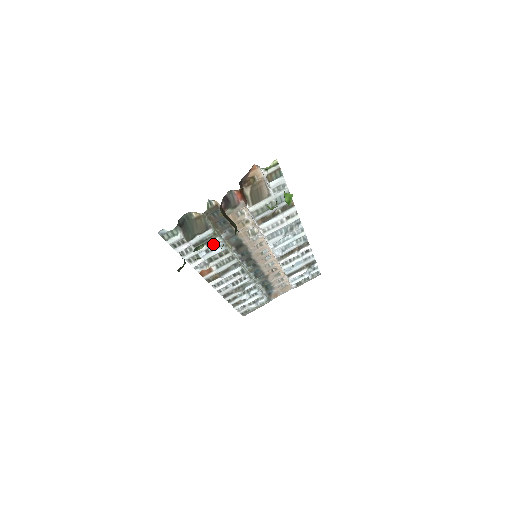
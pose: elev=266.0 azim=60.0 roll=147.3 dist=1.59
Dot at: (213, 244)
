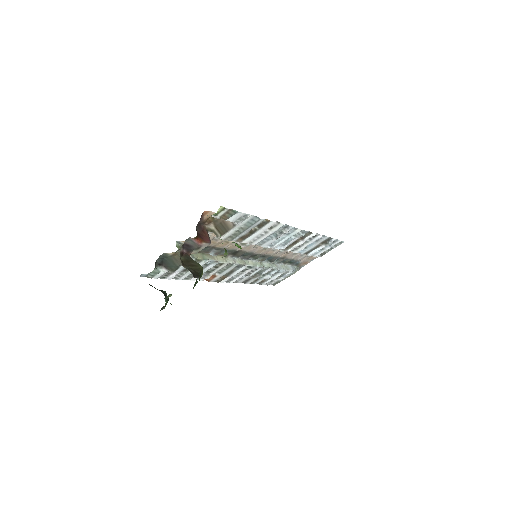
Dot at: (201, 265)
